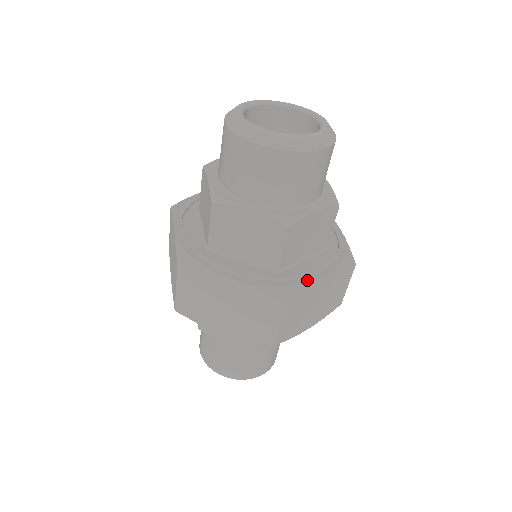
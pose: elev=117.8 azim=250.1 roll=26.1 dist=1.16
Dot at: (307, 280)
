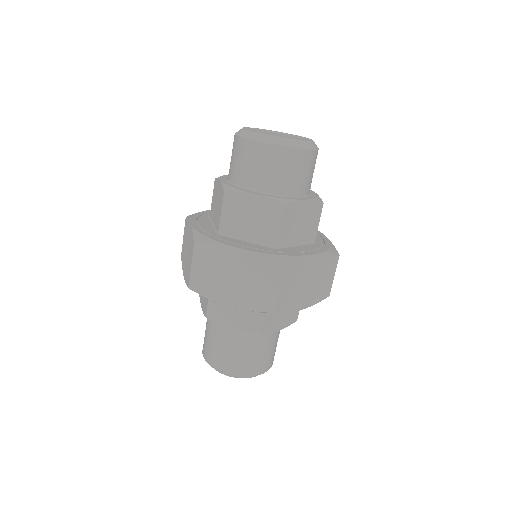
Dot at: (300, 254)
